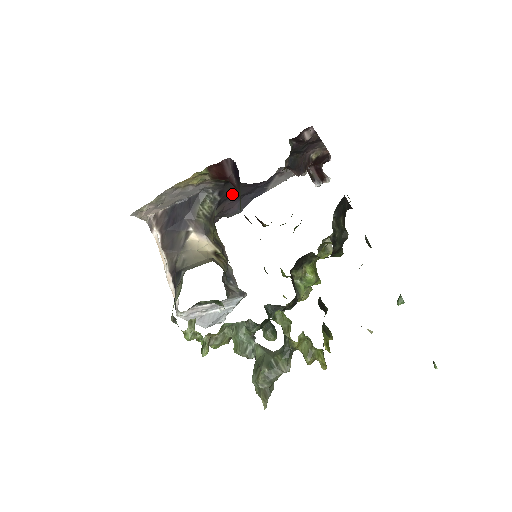
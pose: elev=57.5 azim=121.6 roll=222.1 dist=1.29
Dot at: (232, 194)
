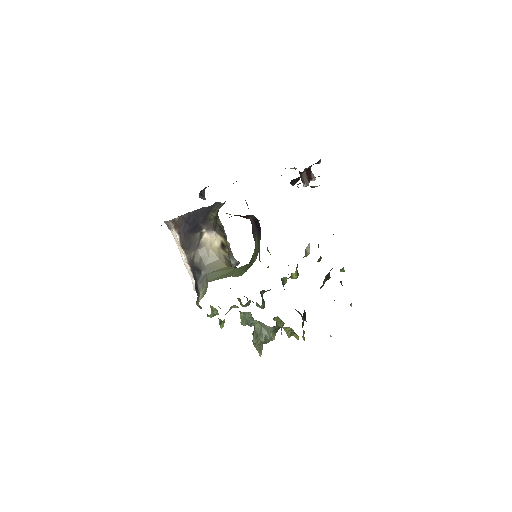
Dot at: occluded
